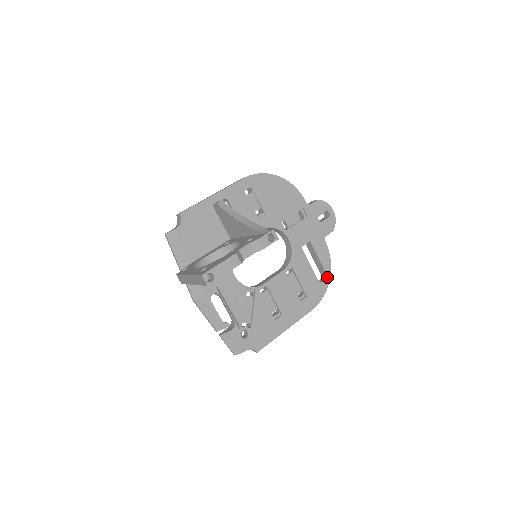
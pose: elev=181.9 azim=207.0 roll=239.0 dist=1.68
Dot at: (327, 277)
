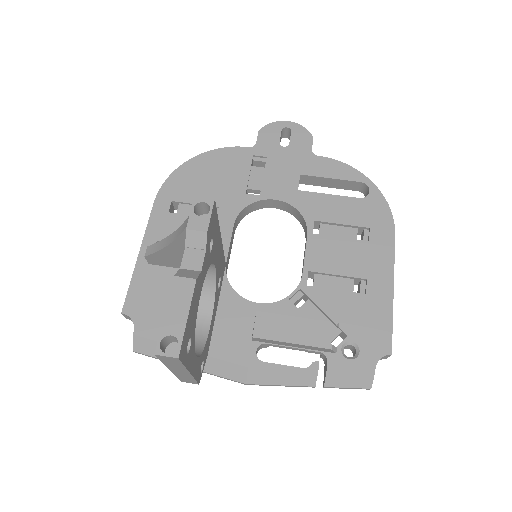
Dot at: (366, 184)
